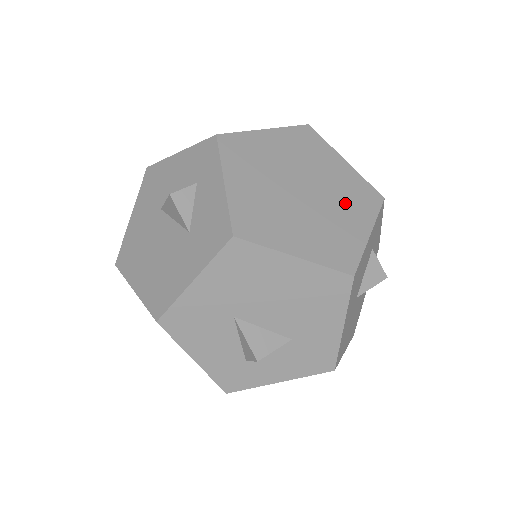
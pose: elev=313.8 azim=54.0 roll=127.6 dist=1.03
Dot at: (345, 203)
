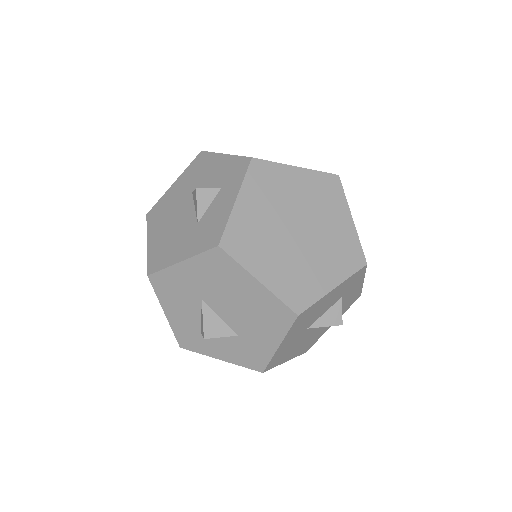
Dot at: (328, 255)
